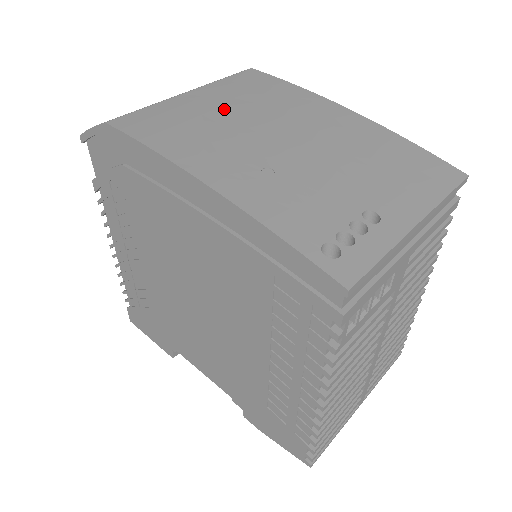
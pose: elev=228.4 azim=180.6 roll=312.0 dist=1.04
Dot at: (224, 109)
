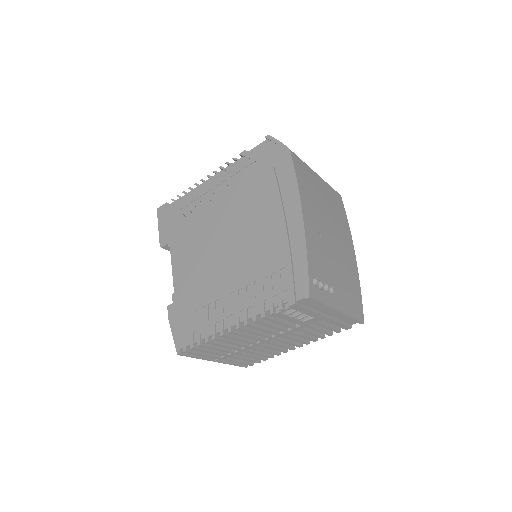
Dot at: (324, 198)
